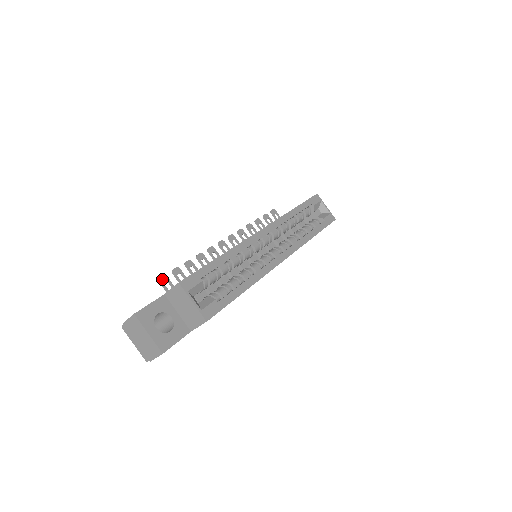
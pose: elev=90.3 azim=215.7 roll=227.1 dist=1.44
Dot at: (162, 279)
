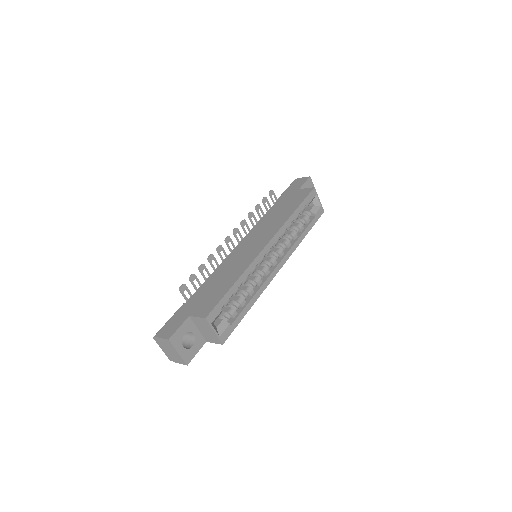
Dot at: (182, 288)
